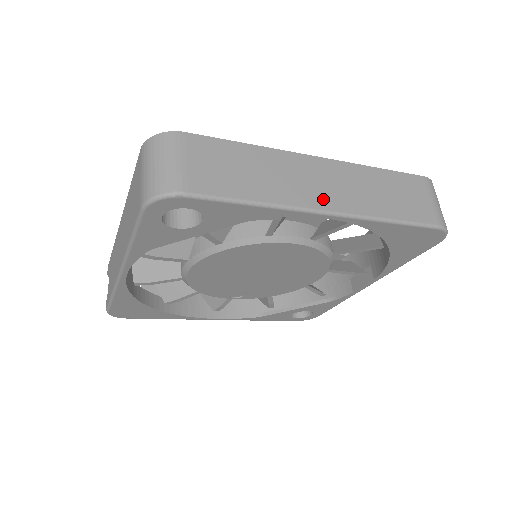
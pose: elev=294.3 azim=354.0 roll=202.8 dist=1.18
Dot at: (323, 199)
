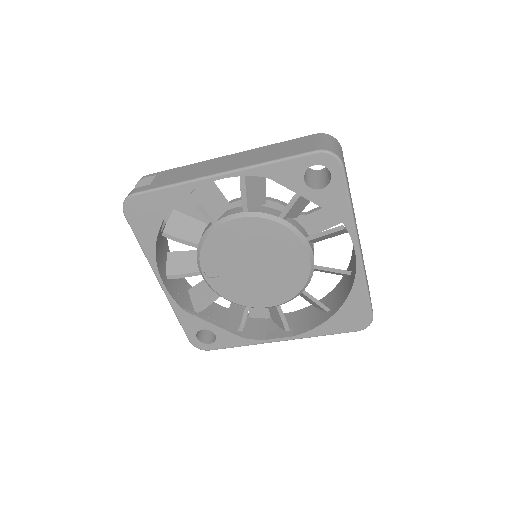
Dot at: (359, 242)
